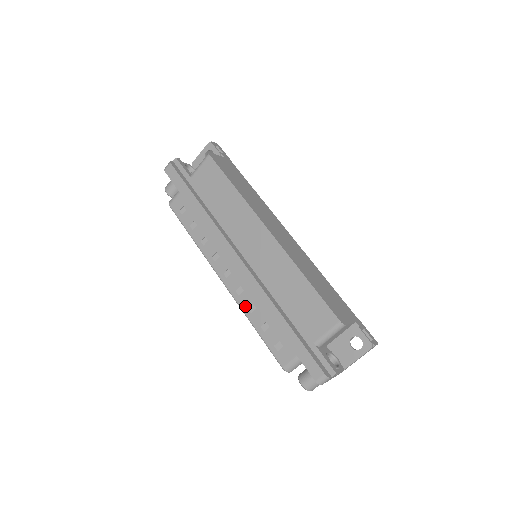
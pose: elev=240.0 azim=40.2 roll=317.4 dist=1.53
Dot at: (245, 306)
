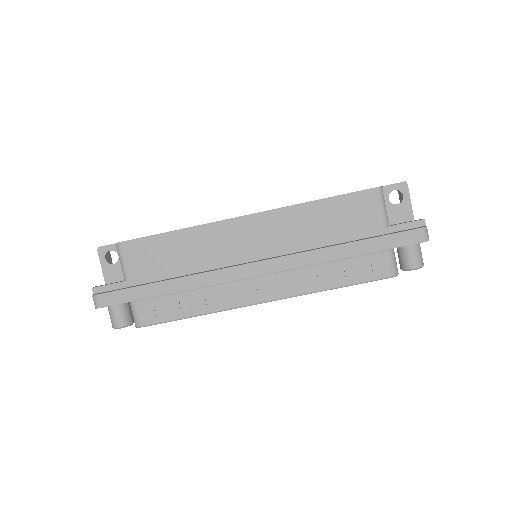
Dot at: (307, 287)
